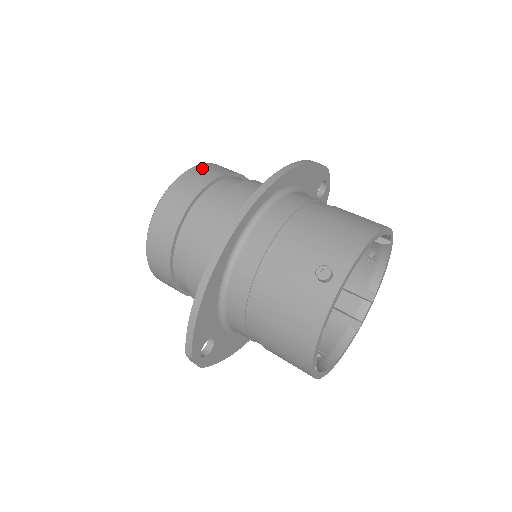
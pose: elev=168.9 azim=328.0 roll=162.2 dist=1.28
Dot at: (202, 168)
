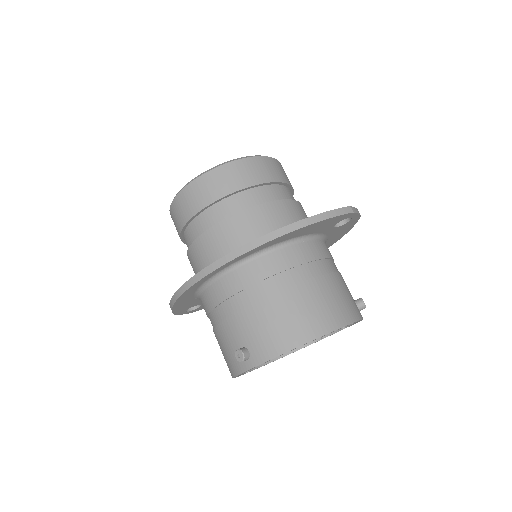
Dot at: (224, 172)
